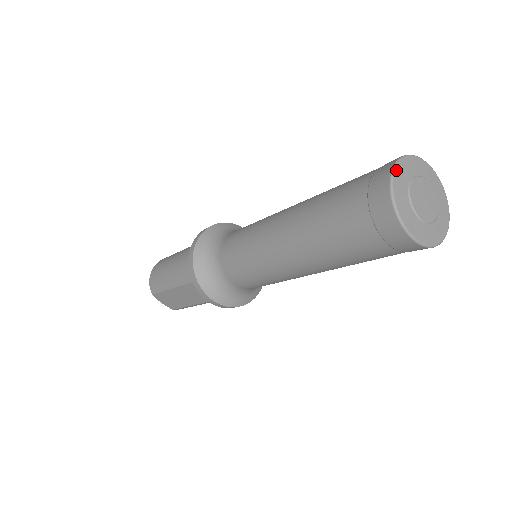
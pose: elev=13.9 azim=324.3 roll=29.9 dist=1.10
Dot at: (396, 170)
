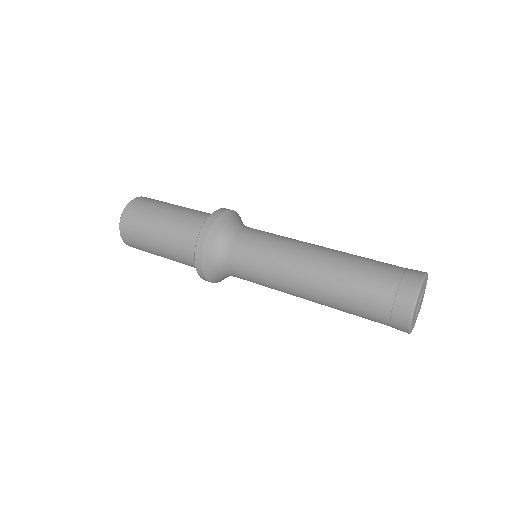
Dot at: (411, 326)
